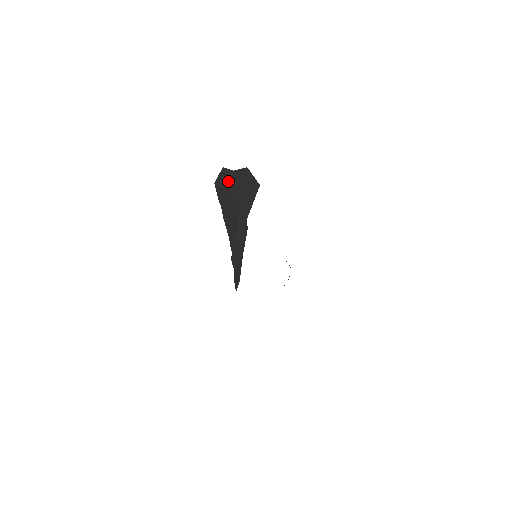
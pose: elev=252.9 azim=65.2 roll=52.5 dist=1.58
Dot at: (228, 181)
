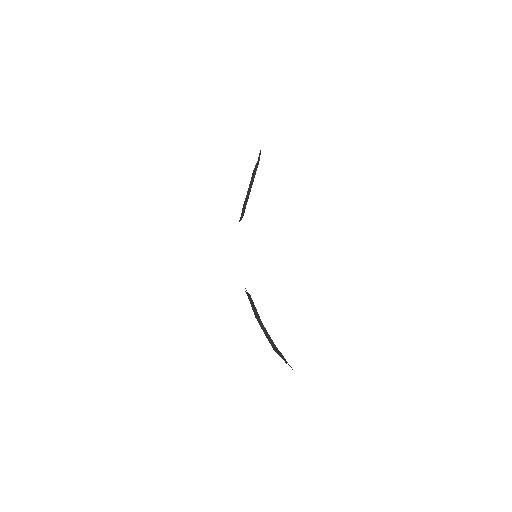
Dot at: occluded
